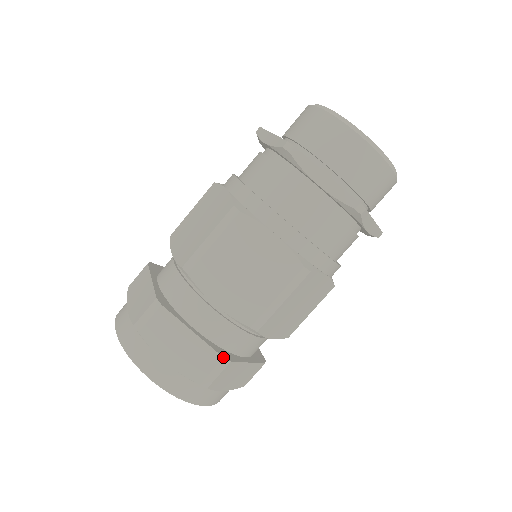
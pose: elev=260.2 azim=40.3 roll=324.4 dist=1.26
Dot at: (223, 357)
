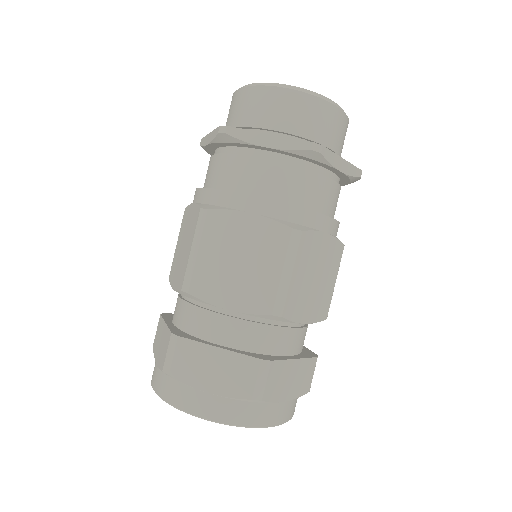
Dot at: (317, 357)
